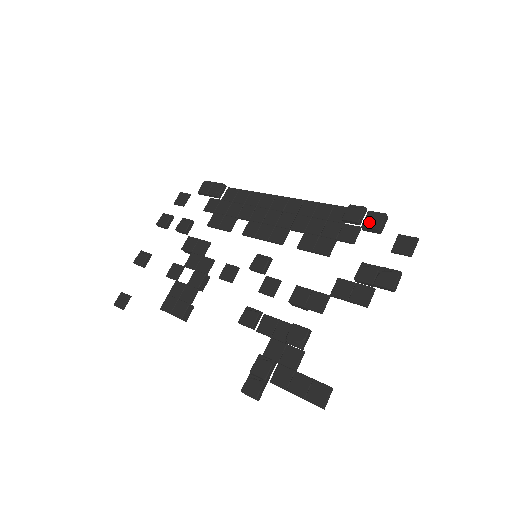
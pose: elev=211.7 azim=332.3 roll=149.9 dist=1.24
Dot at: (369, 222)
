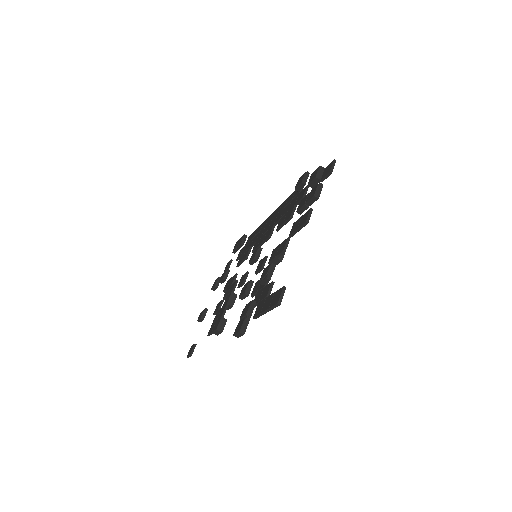
Dot at: (311, 179)
